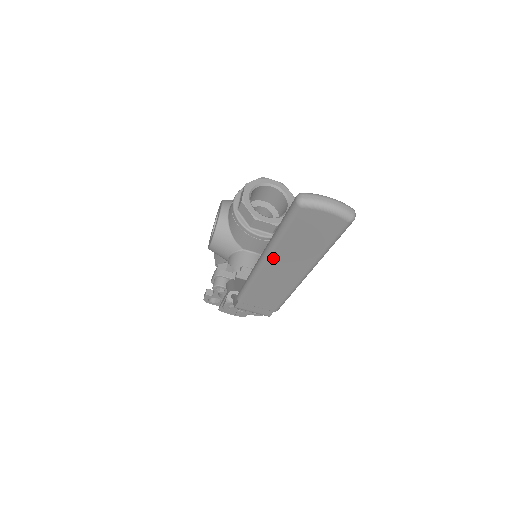
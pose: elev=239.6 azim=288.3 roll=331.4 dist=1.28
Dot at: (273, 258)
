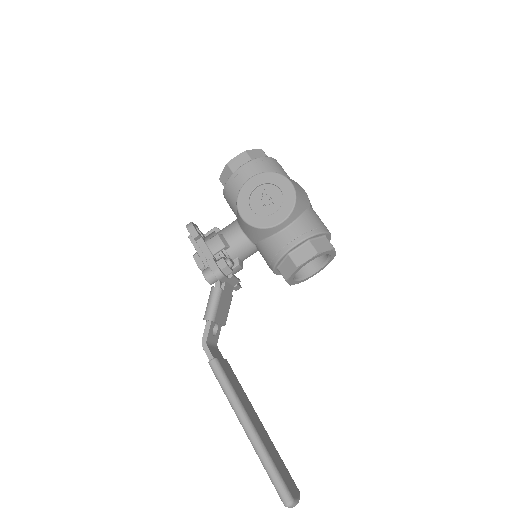
Dot at: (250, 440)
